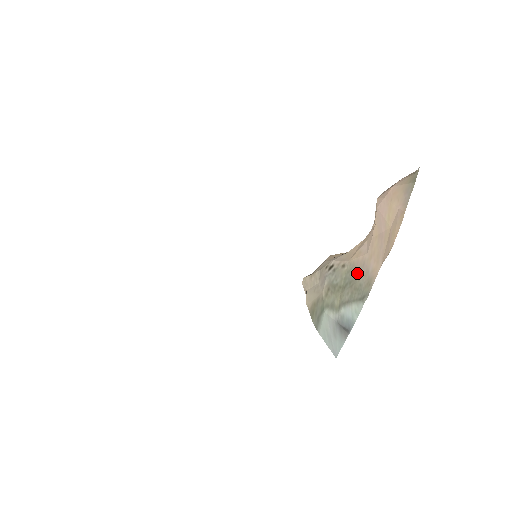
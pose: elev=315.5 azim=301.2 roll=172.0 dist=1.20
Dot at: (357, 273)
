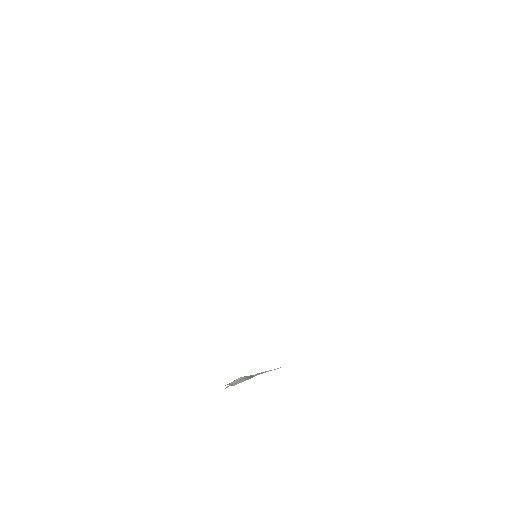
Dot at: occluded
